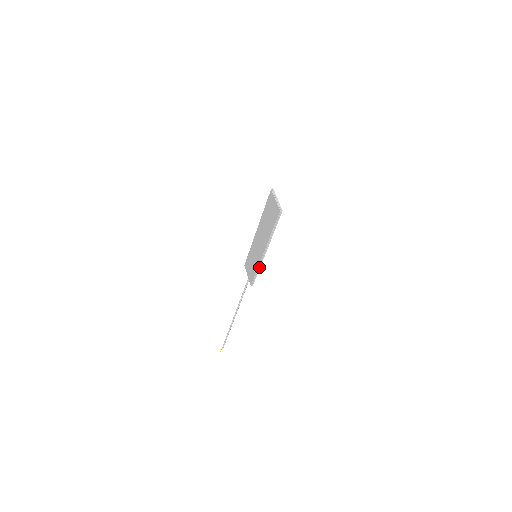
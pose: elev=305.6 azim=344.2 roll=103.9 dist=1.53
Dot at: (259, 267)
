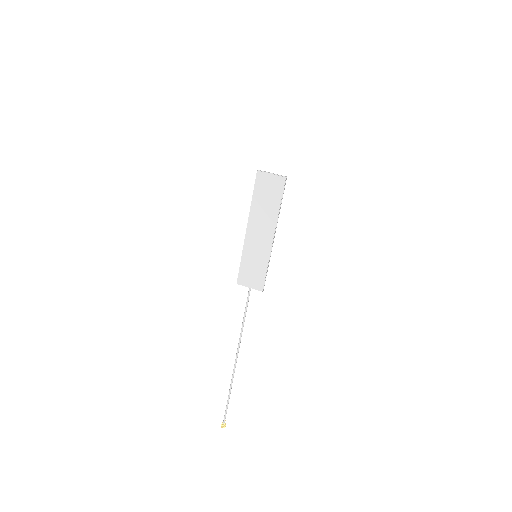
Dot at: (269, 261)
